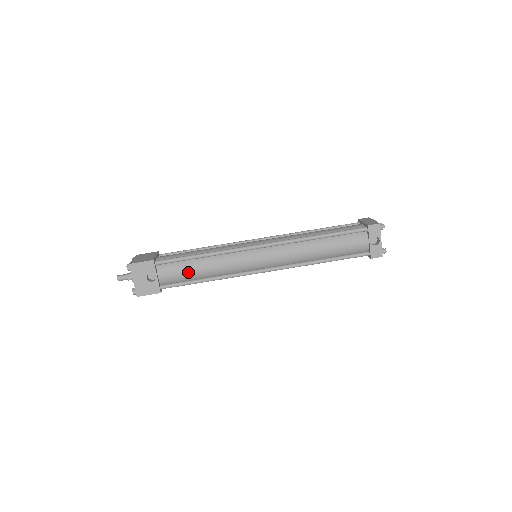
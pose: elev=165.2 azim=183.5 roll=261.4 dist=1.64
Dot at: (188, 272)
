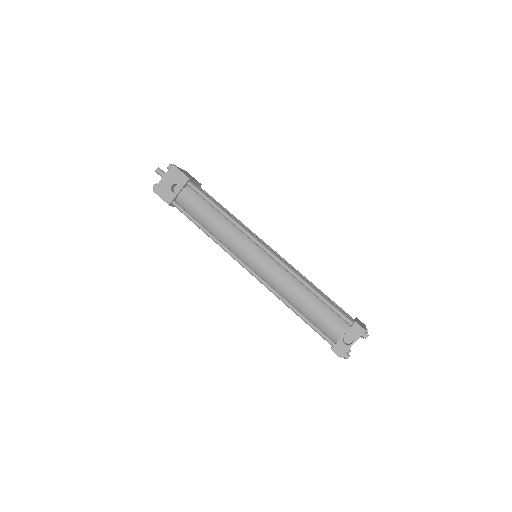
Dot at: (201, 212)
